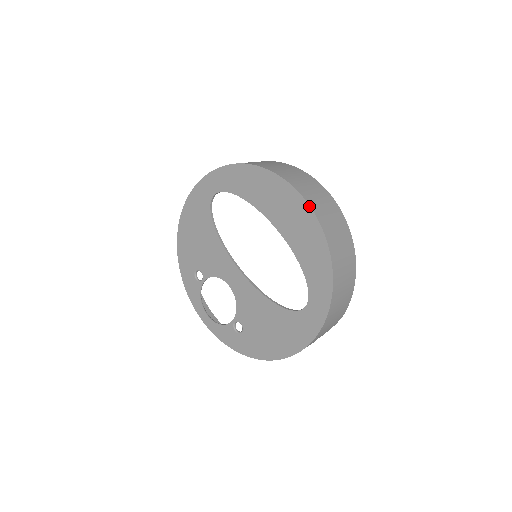
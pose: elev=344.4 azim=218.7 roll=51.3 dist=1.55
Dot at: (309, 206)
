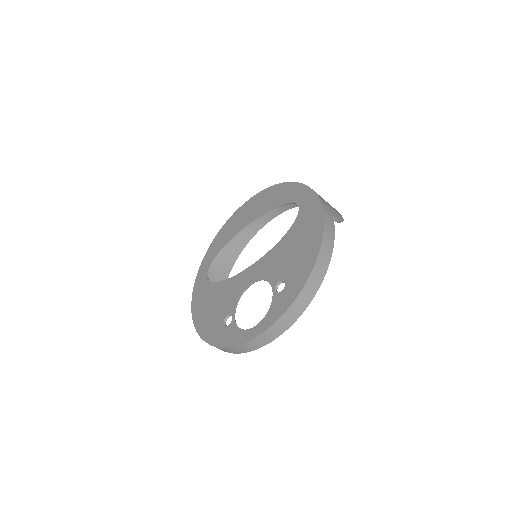
Dot at: (256, 195)
